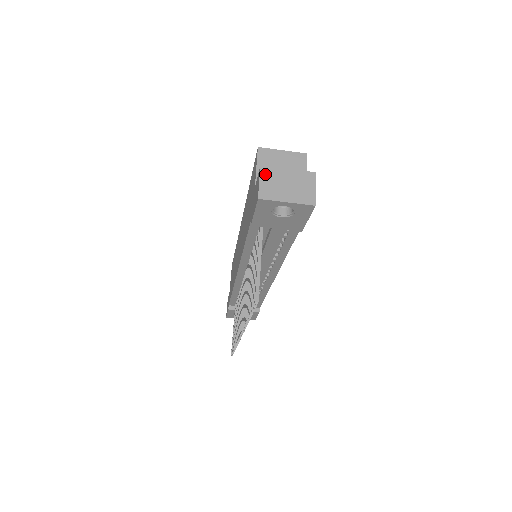
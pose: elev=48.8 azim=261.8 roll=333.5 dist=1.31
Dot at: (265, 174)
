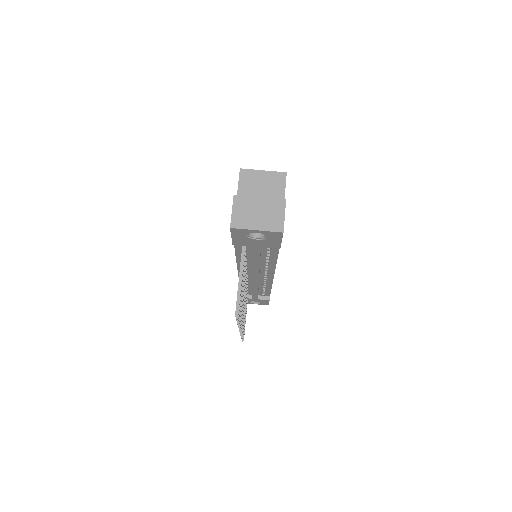
Dot at: (238, 203)
